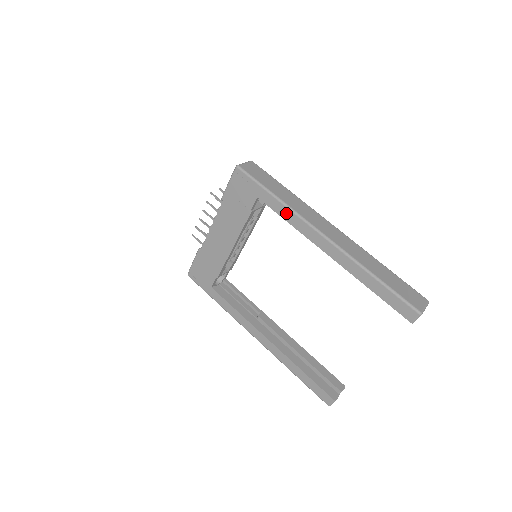
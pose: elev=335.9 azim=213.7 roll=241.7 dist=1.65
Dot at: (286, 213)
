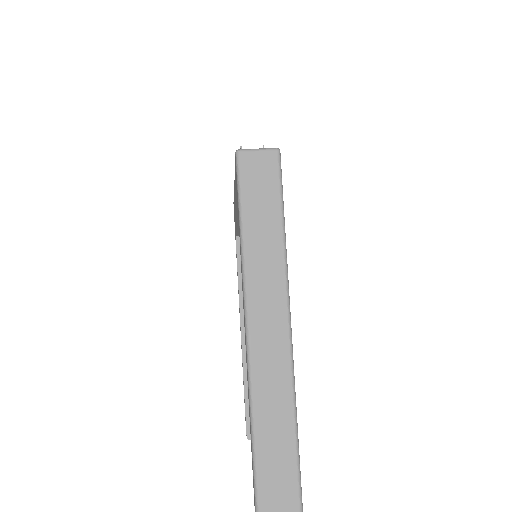
Dot at: (241, 264)
